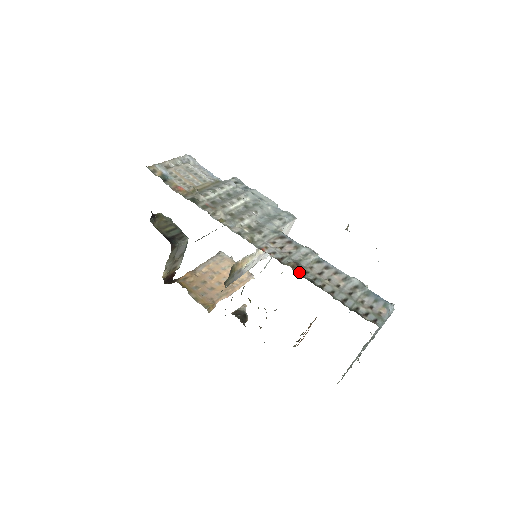
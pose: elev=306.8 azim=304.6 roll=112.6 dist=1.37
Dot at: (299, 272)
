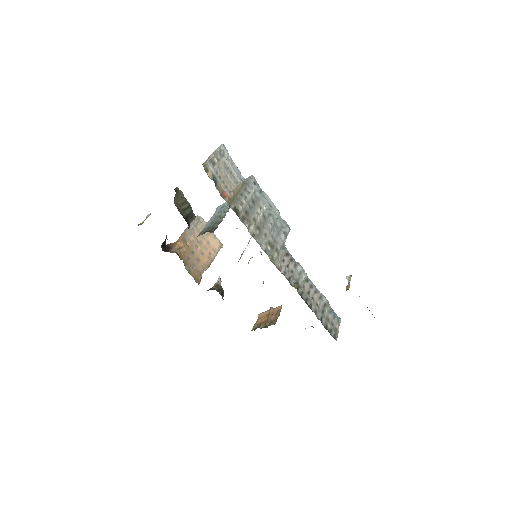
Dot at: (299, 293)
